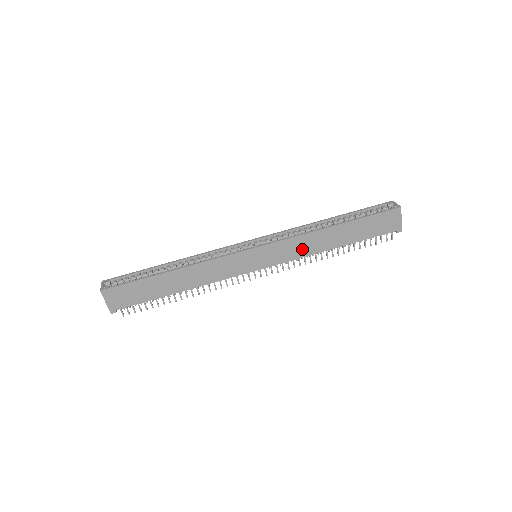
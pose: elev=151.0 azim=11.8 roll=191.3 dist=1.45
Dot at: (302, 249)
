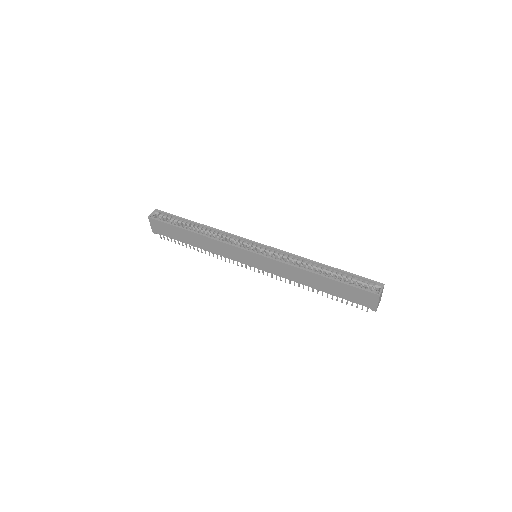
Dot at: (288, 274)
